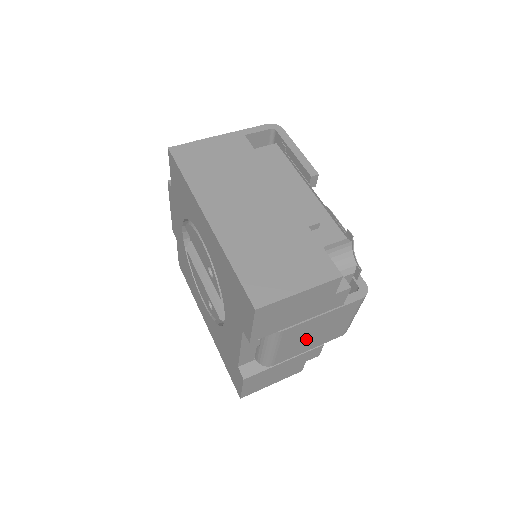
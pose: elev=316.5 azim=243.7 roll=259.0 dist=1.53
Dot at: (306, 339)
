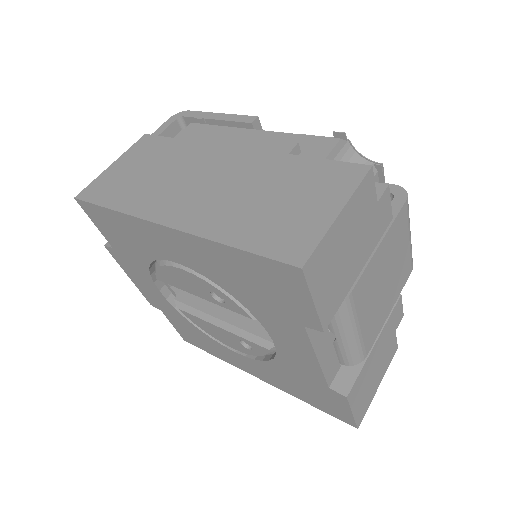
Dot at: (380, 295)
